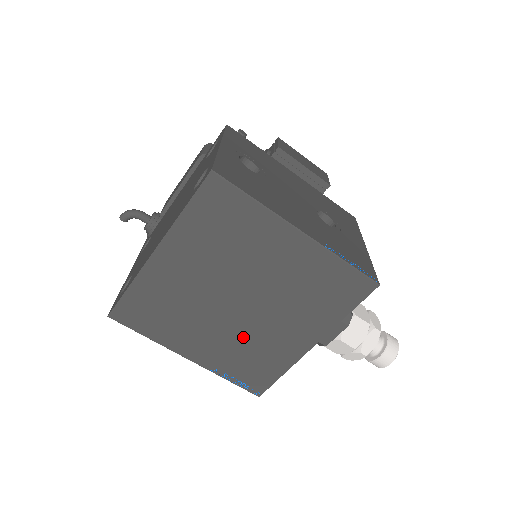
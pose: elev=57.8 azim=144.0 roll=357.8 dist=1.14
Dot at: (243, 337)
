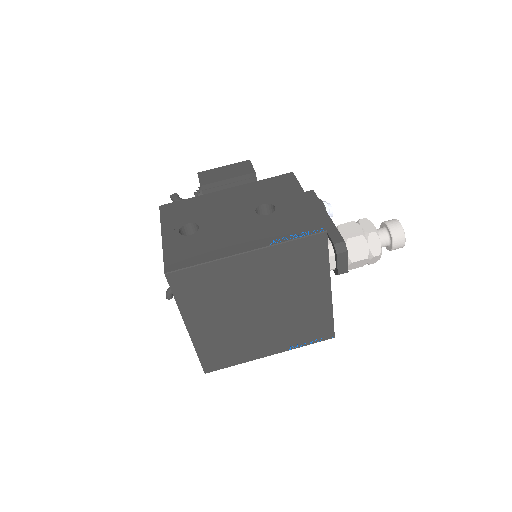
Dot at: (285, 321)
